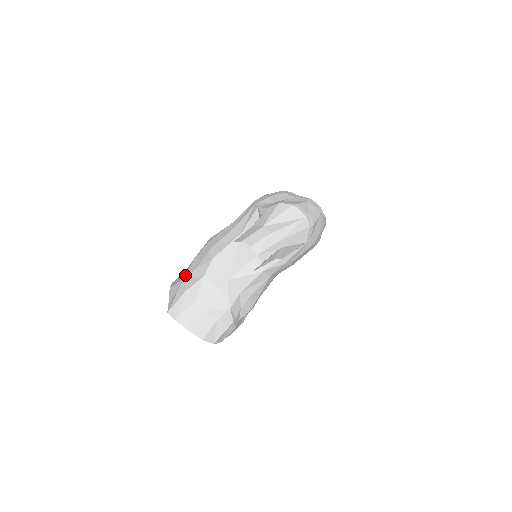
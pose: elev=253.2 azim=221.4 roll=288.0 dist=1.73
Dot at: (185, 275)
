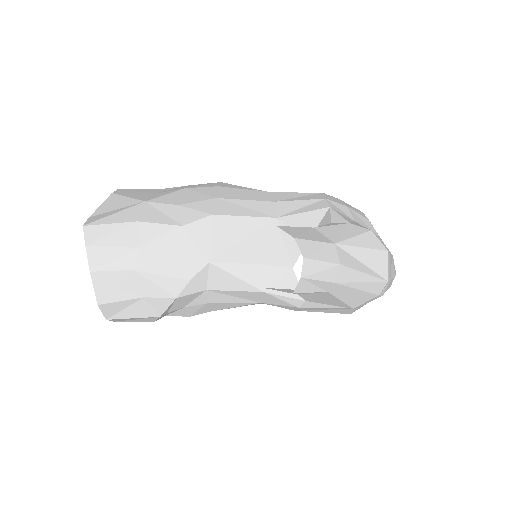
Dot at: (152, 198)
